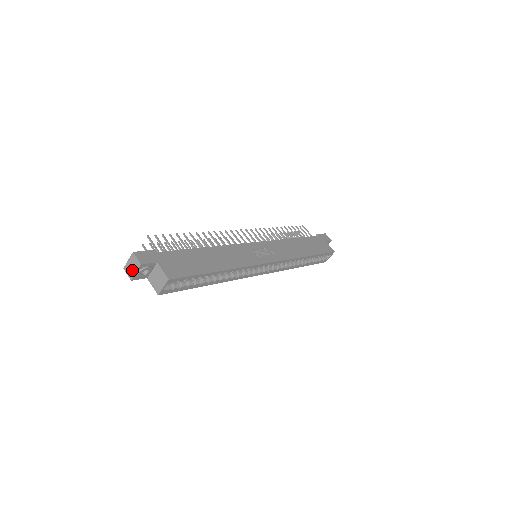
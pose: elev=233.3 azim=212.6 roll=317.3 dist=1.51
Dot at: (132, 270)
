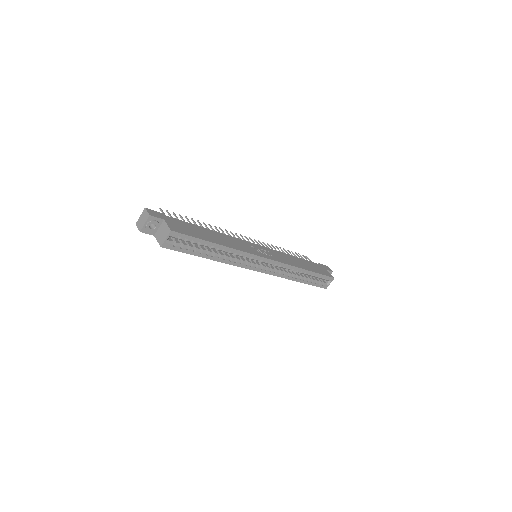
Dot at: (142, 223)
